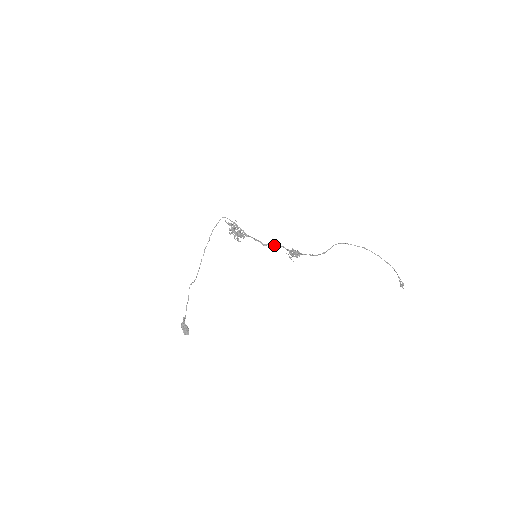
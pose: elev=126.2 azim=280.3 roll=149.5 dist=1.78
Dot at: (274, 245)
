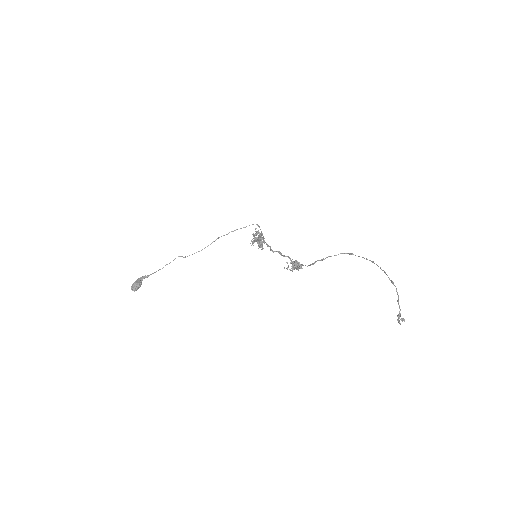
Dot at: (281, 254)
